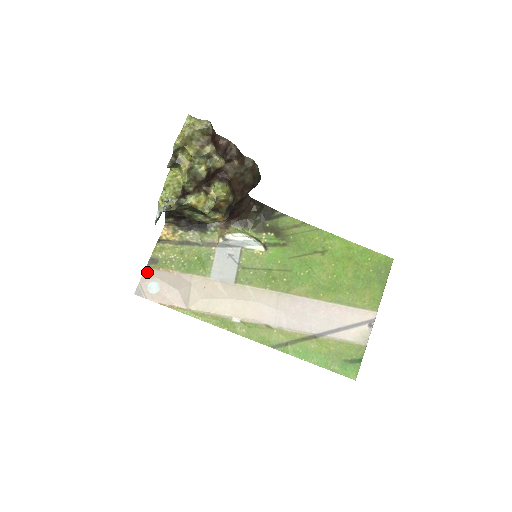
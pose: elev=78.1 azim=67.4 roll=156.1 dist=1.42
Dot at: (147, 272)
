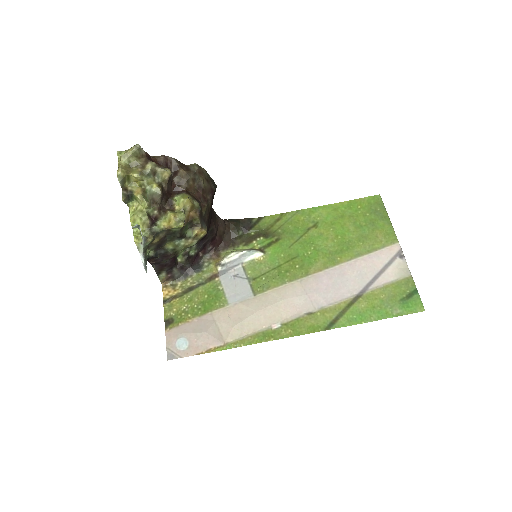
Dot at: (168, 334)
